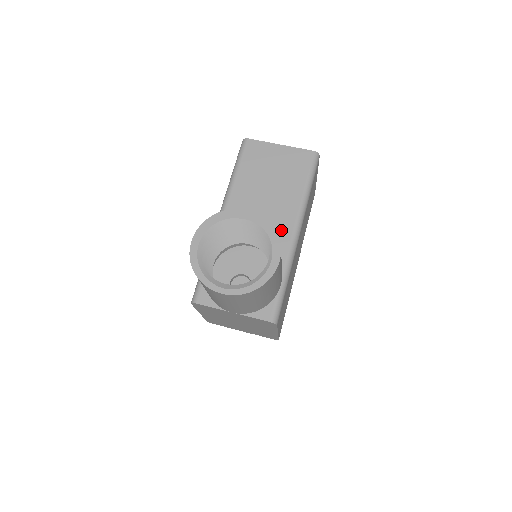
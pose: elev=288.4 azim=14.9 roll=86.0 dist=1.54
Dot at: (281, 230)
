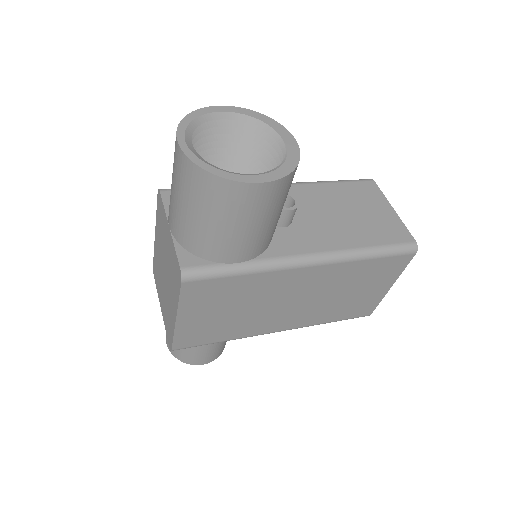
Dot at: (302, 241)
